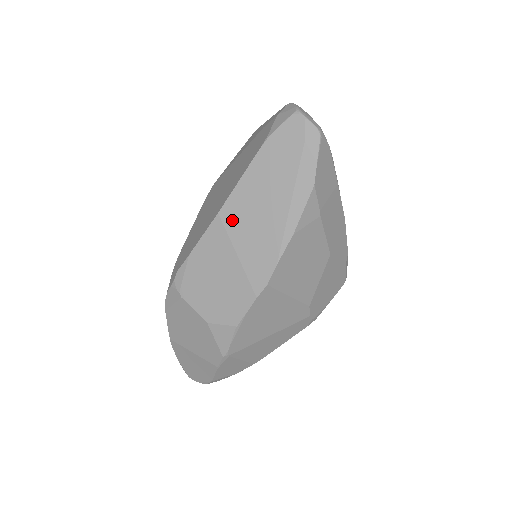
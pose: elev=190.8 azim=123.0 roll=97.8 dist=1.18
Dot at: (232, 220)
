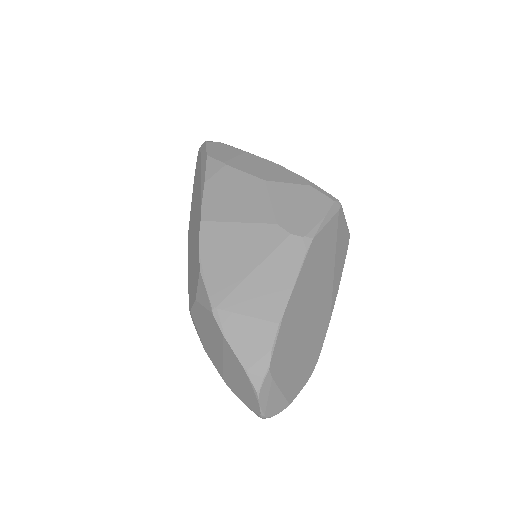
Dot at: (191, 227)
